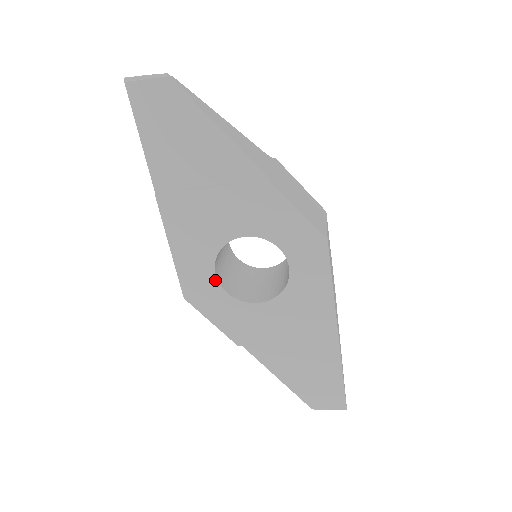
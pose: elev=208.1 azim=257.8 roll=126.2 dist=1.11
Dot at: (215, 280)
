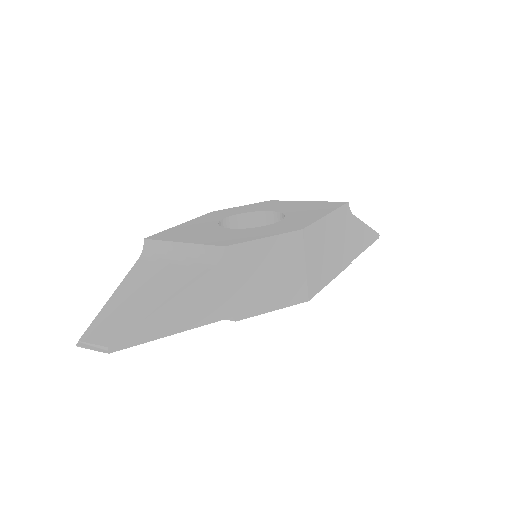
Dot at: occluded
